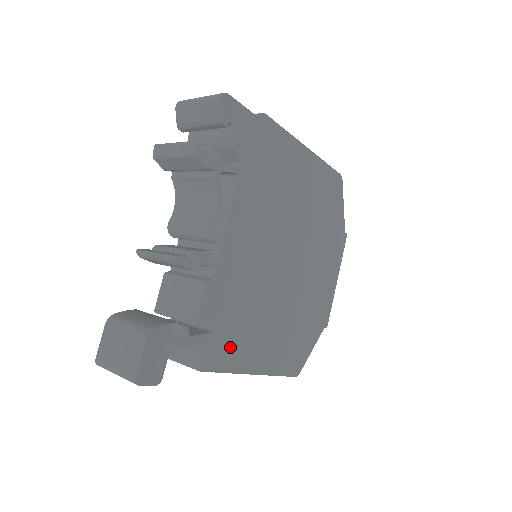
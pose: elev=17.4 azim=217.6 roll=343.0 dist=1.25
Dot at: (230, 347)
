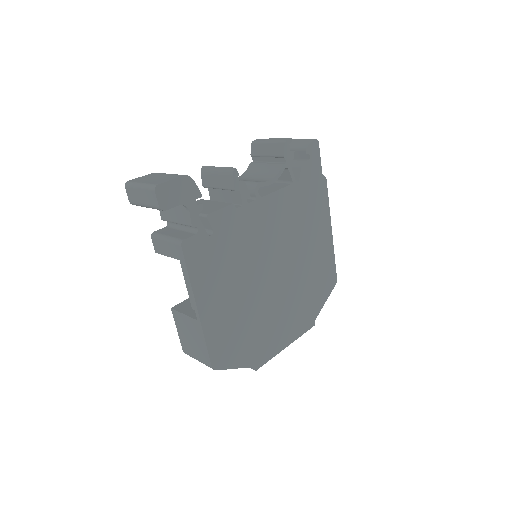
Dot at: (206, 264)
